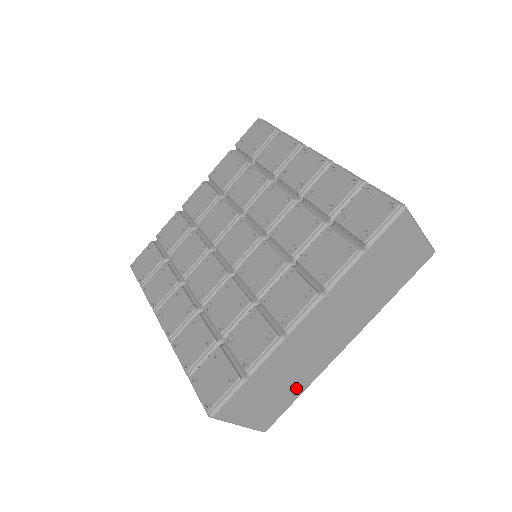
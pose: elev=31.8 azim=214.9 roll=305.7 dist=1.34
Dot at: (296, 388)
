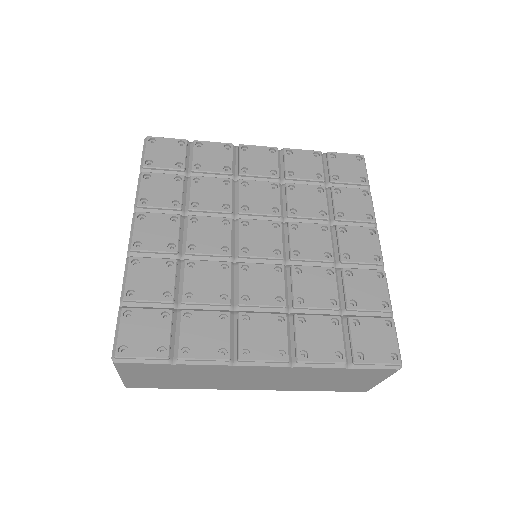
Dot at: occluded
